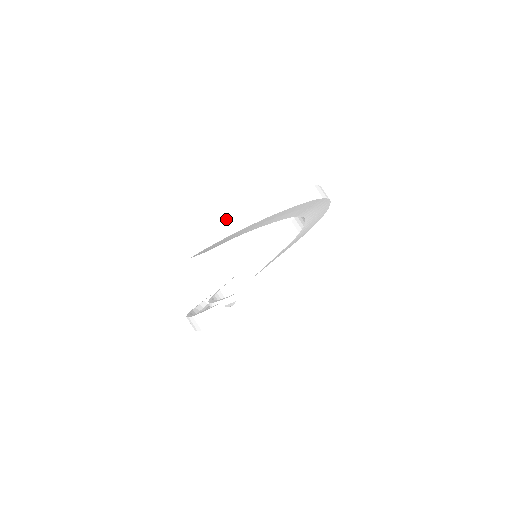
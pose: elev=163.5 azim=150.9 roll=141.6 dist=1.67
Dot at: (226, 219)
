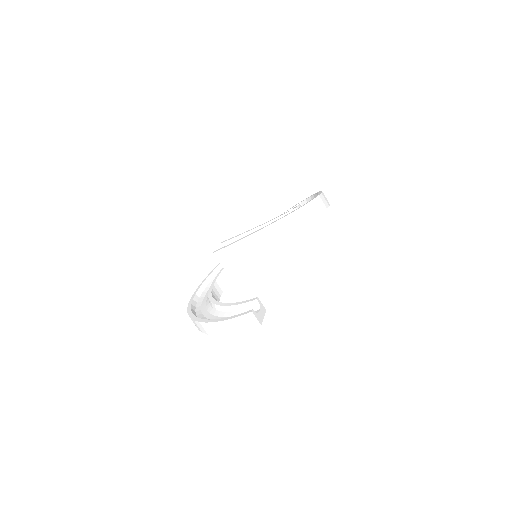
Dot at: (265, 229)
